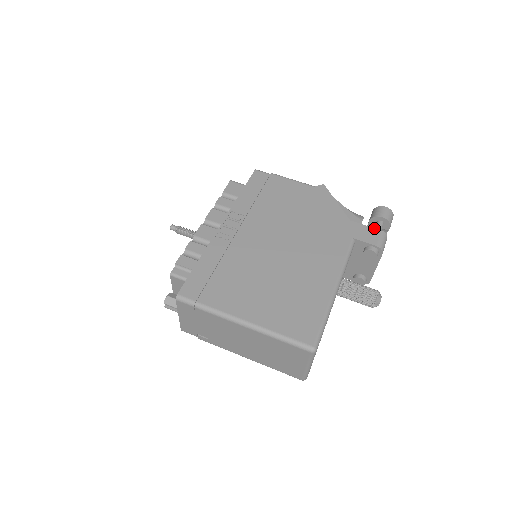
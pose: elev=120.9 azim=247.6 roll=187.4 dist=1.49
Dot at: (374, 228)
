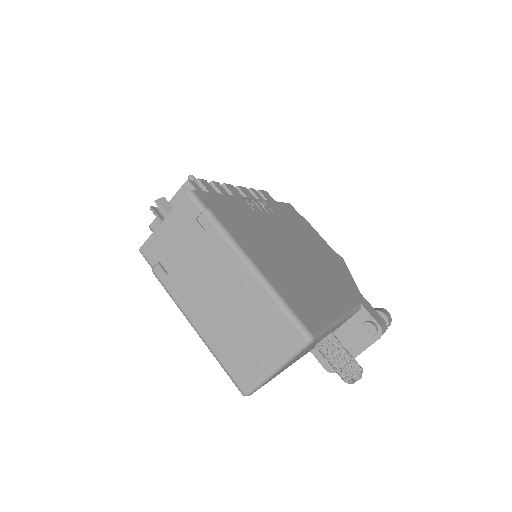
Dot at: occluded
